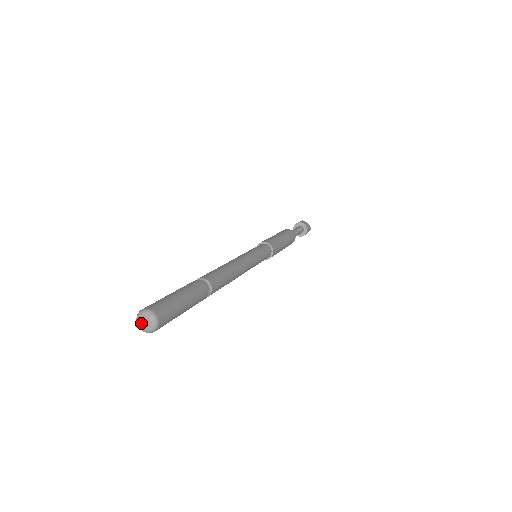
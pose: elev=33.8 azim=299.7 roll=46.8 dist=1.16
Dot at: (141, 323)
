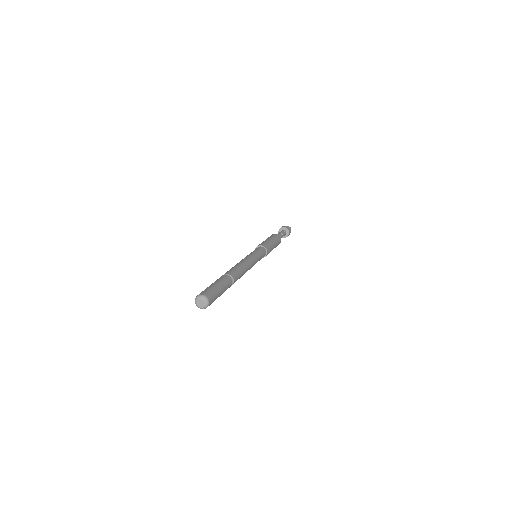
Dot at: (199, 305)
